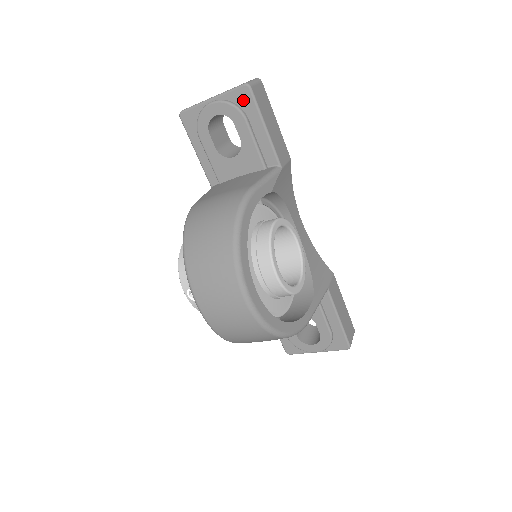
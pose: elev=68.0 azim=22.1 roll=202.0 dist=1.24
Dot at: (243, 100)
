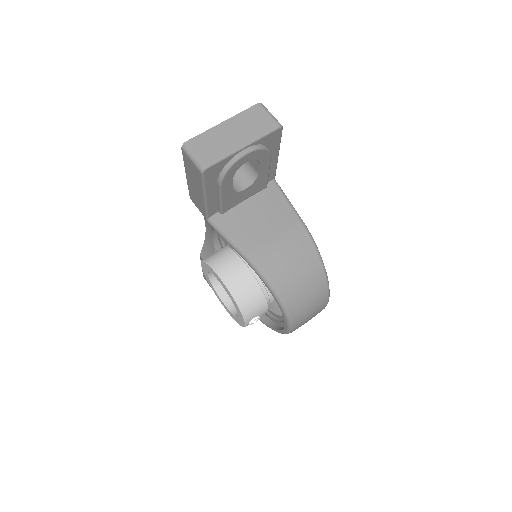
Dot at: (272, 140)
